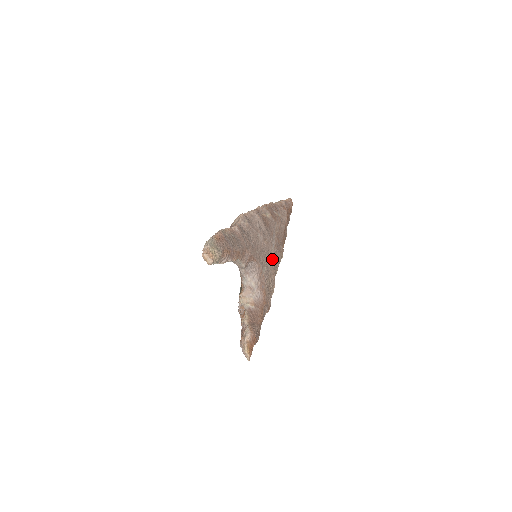
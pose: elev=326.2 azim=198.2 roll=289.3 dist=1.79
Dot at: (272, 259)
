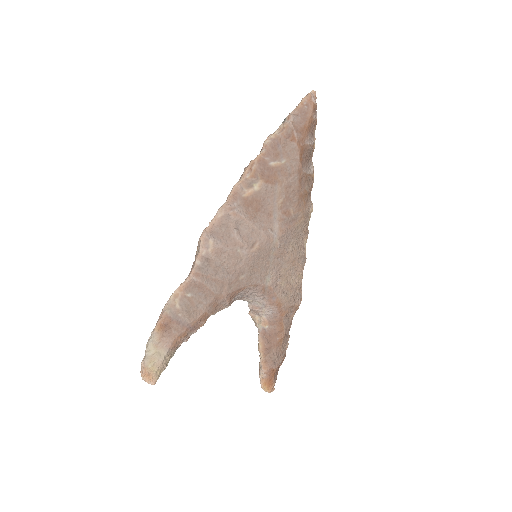
Dot at: (280, 251)
